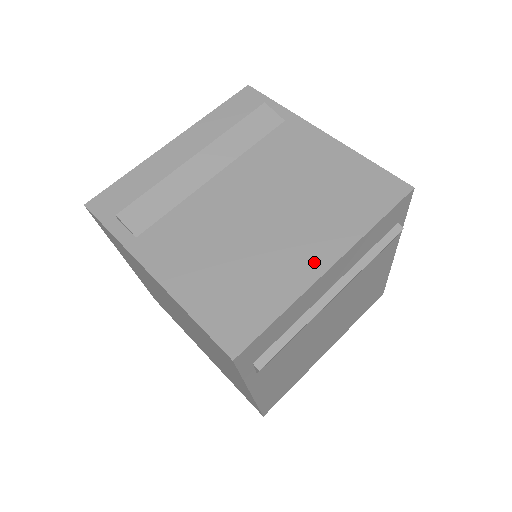
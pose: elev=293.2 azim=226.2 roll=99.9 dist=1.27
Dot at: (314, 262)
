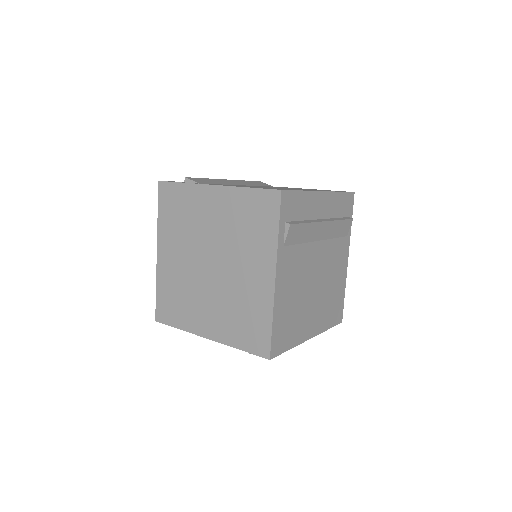
Dot at: (313, 190)
